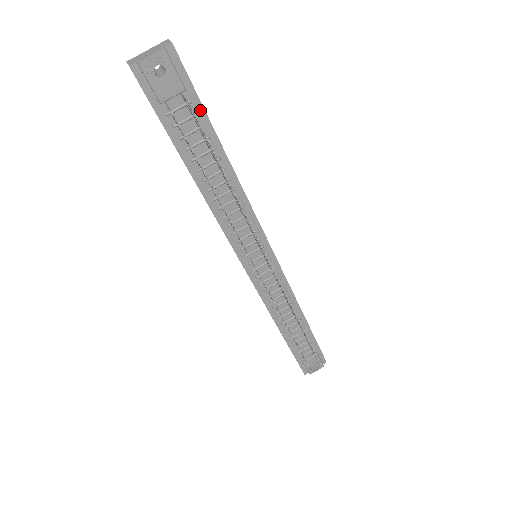
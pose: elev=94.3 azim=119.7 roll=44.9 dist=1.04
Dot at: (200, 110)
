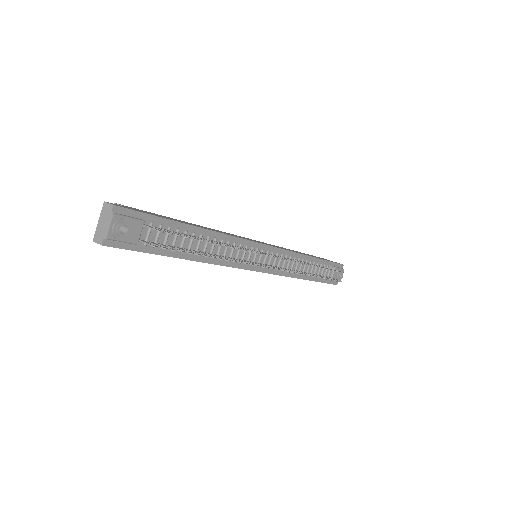
Dot at: (160, 221)
